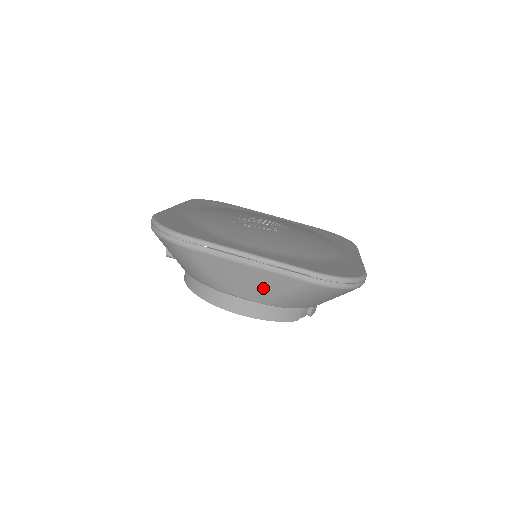
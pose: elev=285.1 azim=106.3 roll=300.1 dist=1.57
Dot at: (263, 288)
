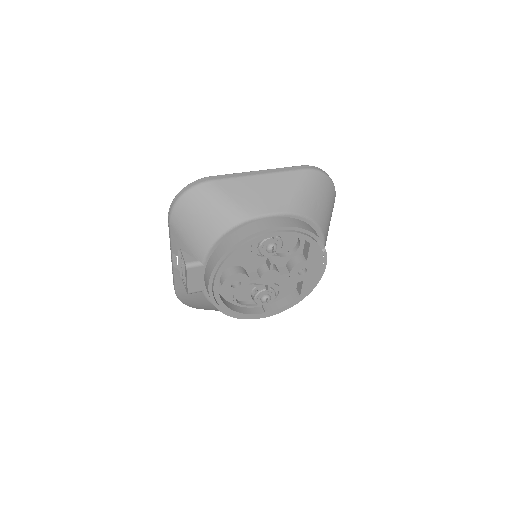
Dot at: (279, 193)
